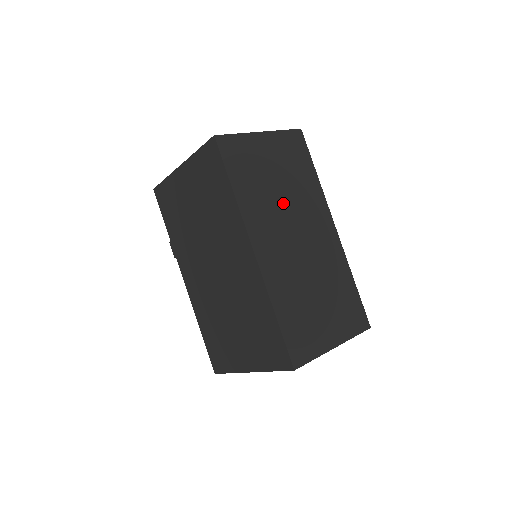
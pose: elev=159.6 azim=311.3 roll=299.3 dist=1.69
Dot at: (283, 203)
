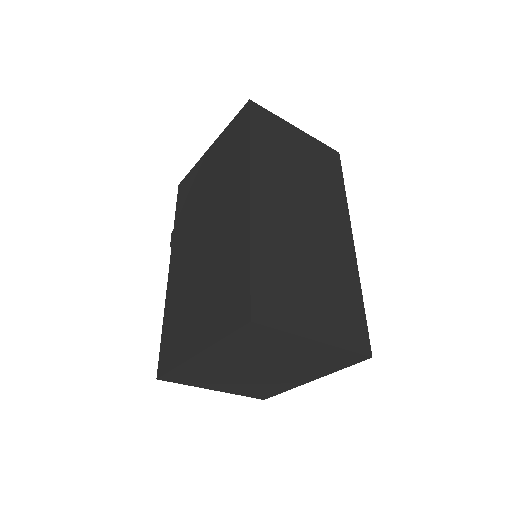
Dot at: (299, 182)
